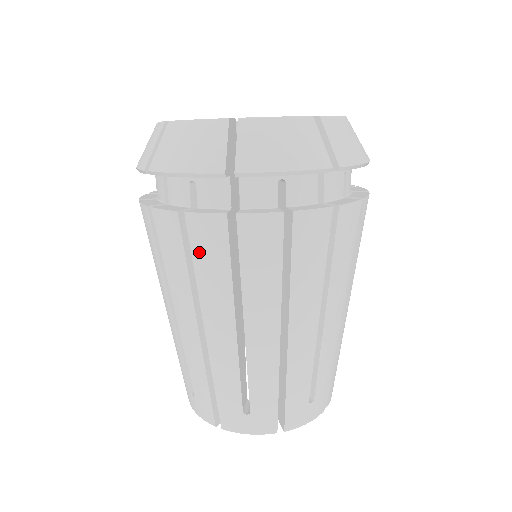
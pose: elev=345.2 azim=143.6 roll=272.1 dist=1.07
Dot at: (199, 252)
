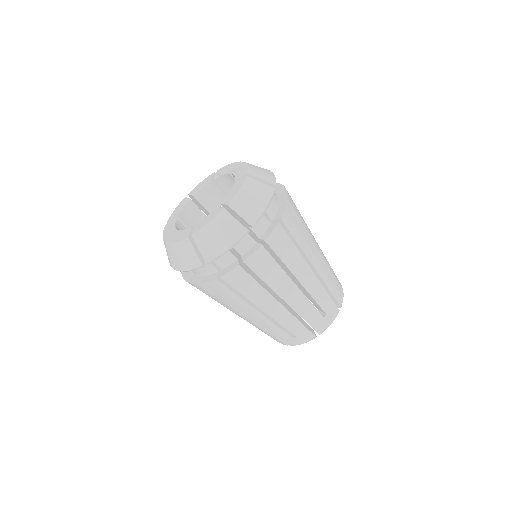
Dot at: occluded
